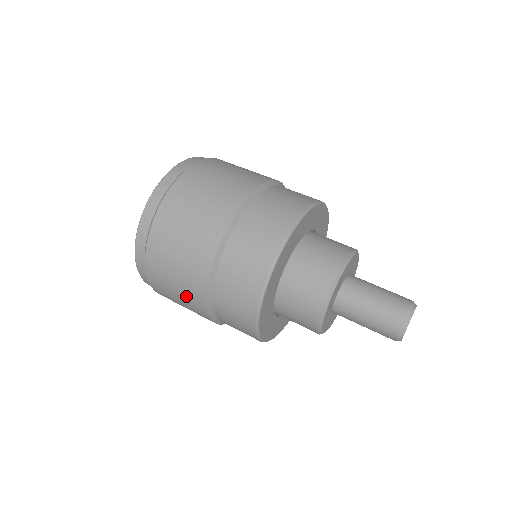
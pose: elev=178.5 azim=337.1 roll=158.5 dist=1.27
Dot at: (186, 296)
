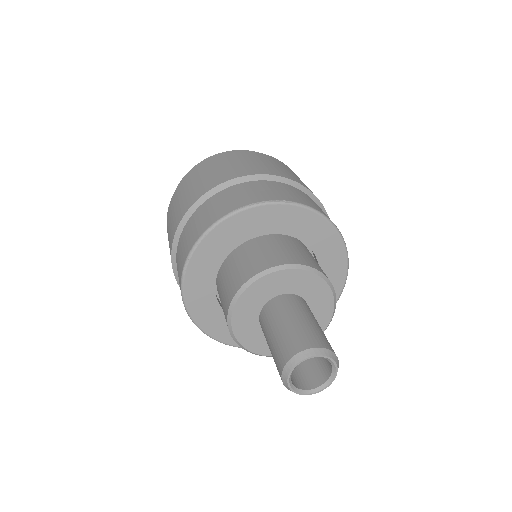
Dot at: (172, 225)
